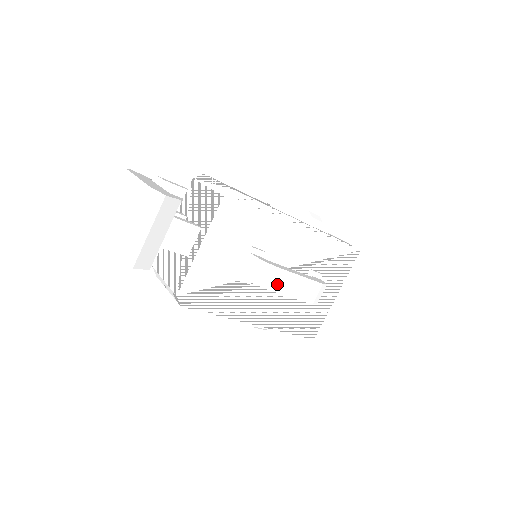
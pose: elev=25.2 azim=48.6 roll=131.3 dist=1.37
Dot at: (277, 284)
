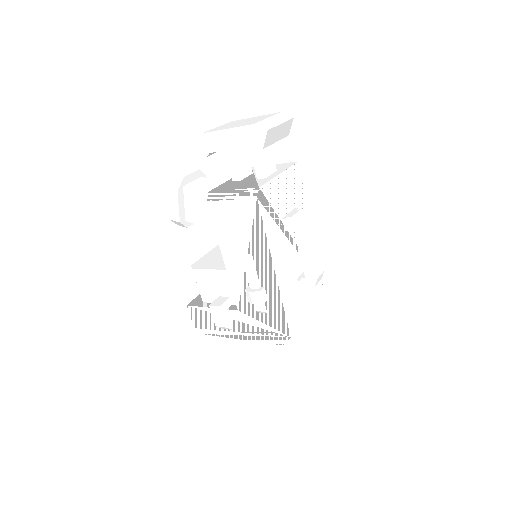
Dot at: (311, 235)
